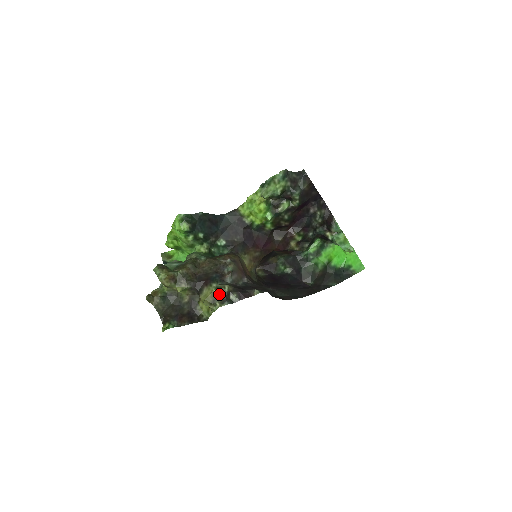
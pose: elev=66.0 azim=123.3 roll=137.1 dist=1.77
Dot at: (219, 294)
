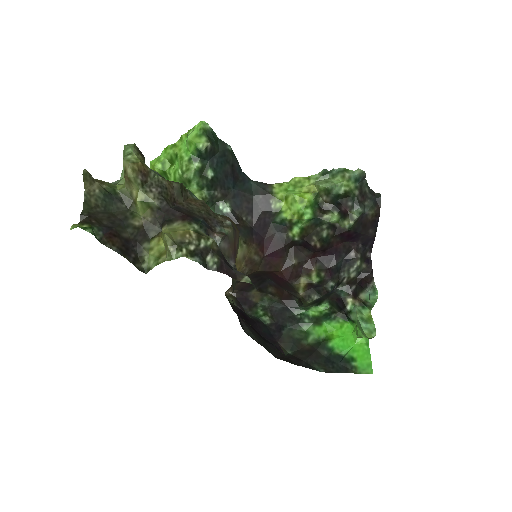
Dot at: (195, 240)
